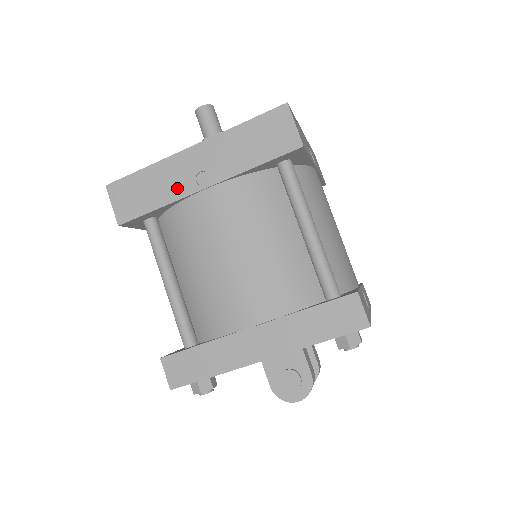
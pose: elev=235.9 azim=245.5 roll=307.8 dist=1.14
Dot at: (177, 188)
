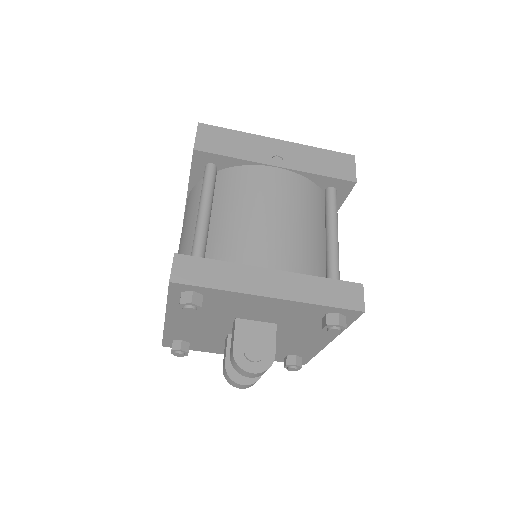
Dot at: (255, 154)
